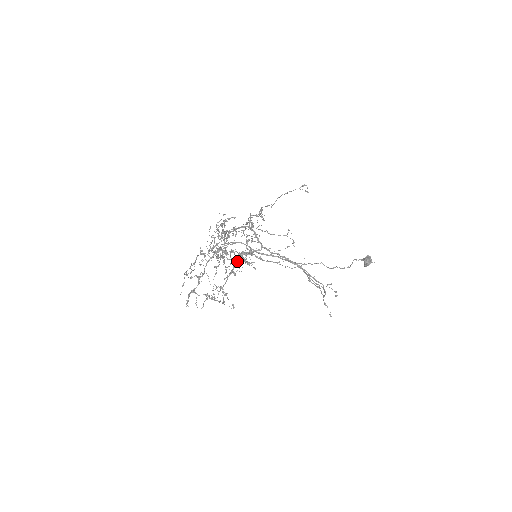
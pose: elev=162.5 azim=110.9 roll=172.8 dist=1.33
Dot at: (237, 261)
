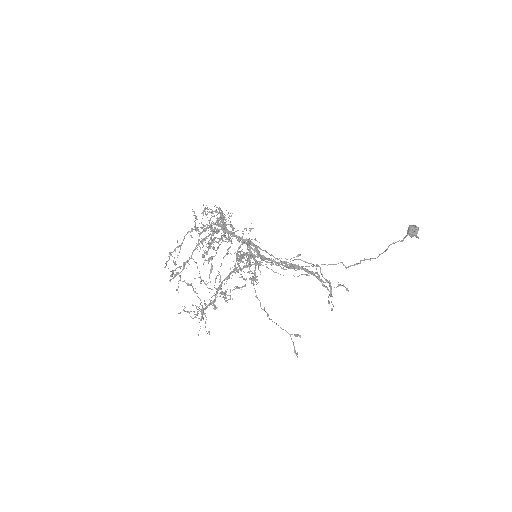
Dot at: (221, 293)
